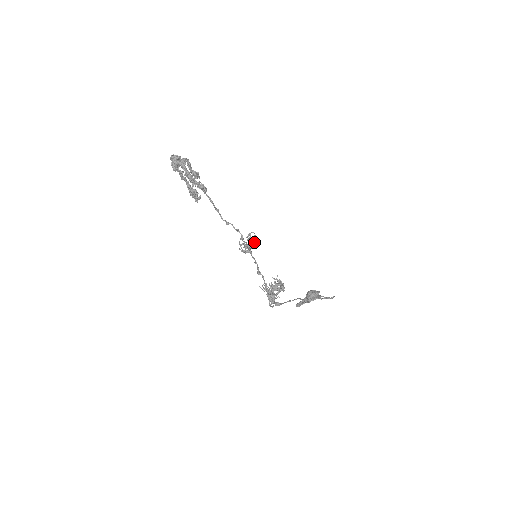
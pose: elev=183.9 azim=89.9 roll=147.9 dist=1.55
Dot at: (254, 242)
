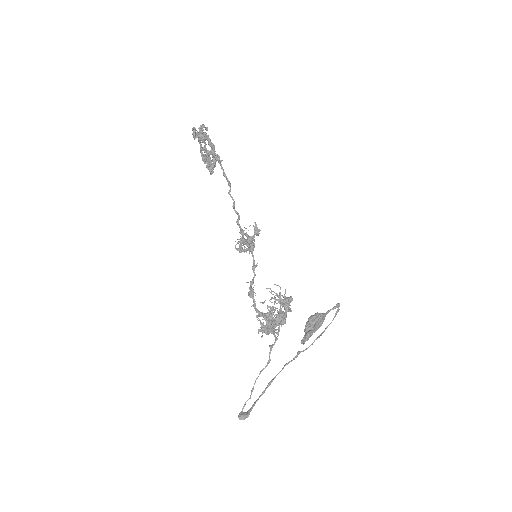
Dot at: (244, 251)
